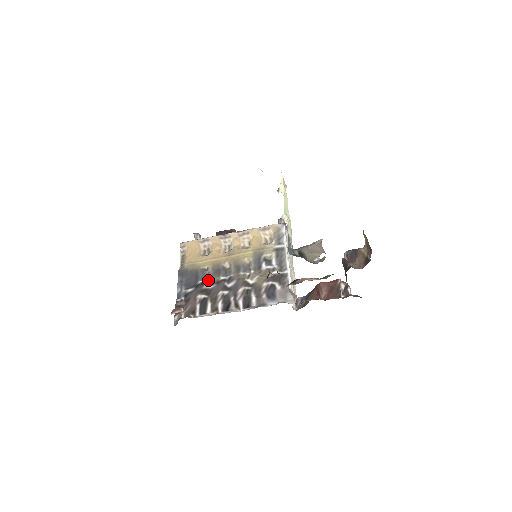
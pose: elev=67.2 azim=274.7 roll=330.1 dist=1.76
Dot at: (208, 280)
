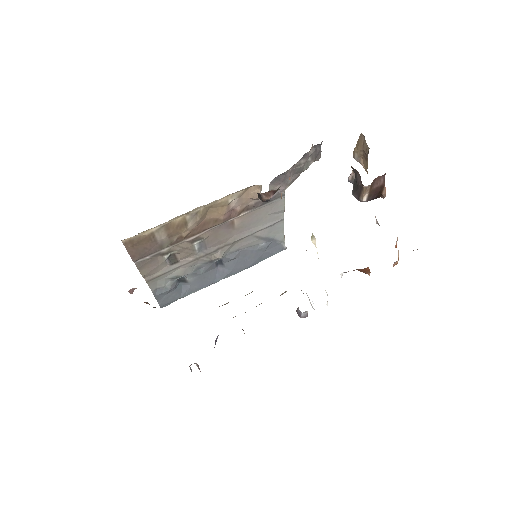
Dot at: occluded
